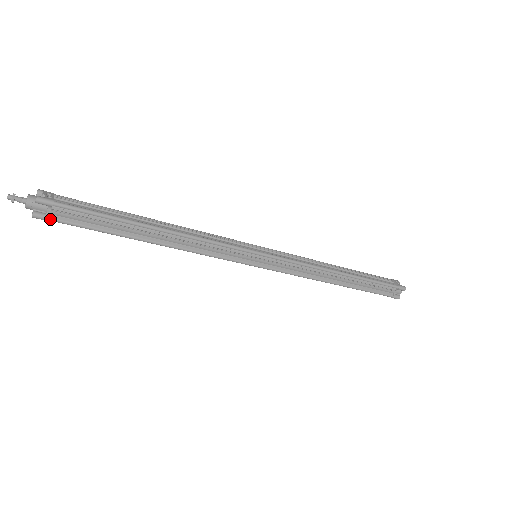
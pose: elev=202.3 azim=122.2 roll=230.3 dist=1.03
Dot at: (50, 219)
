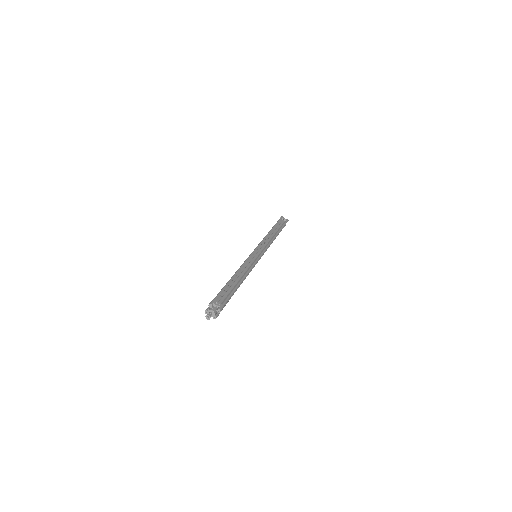
Dot at: occluded
